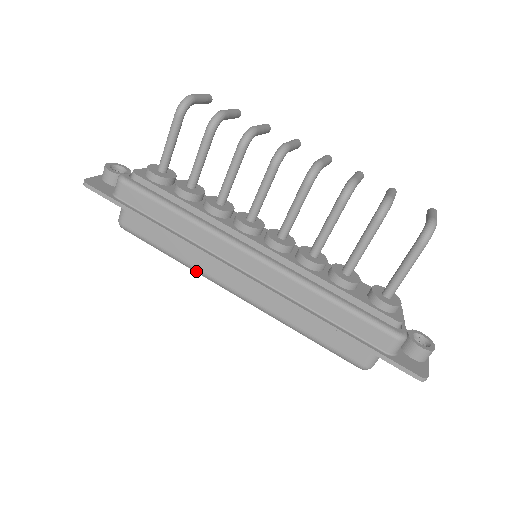
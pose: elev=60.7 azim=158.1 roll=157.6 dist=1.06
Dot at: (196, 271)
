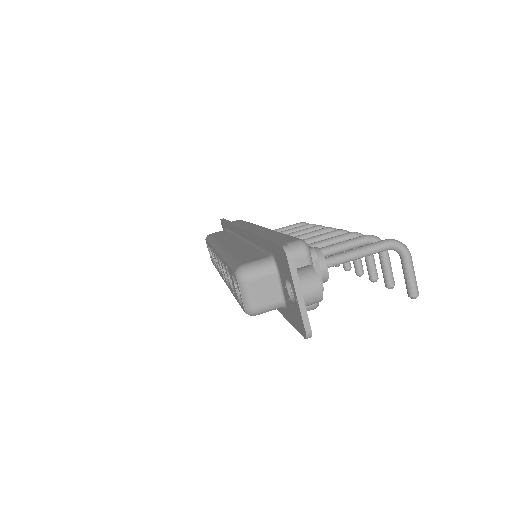
Dot at: (213, 243)
